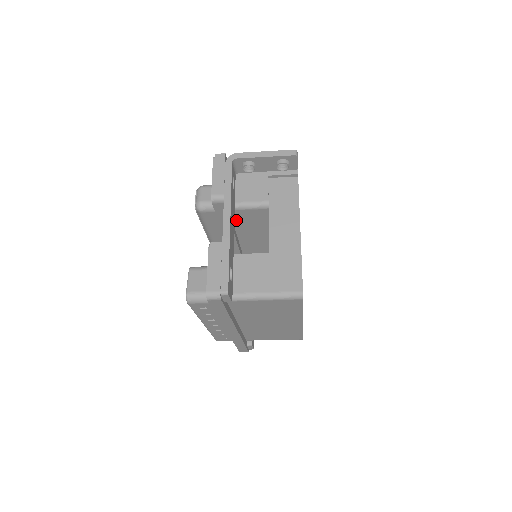
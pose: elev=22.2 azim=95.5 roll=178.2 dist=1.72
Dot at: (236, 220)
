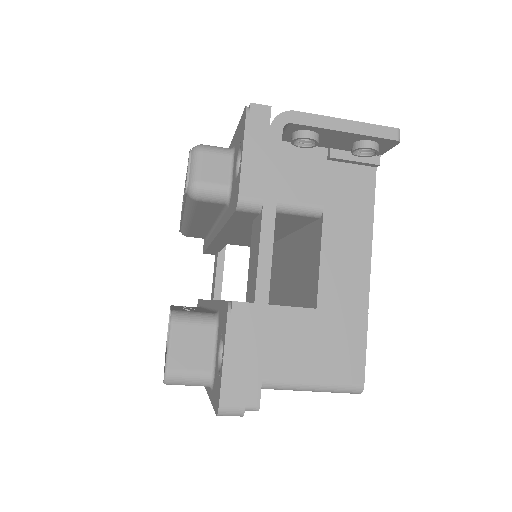
Dot at: occluded
